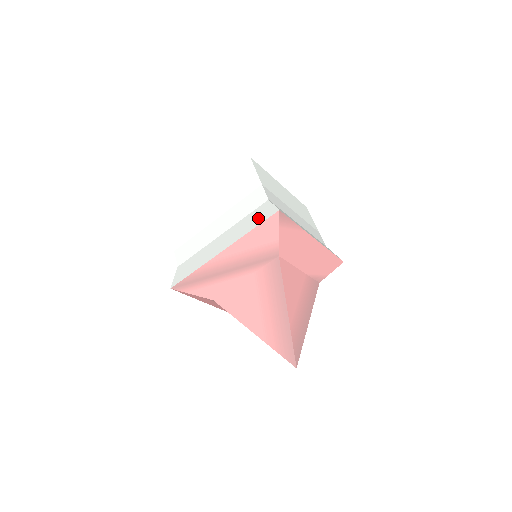
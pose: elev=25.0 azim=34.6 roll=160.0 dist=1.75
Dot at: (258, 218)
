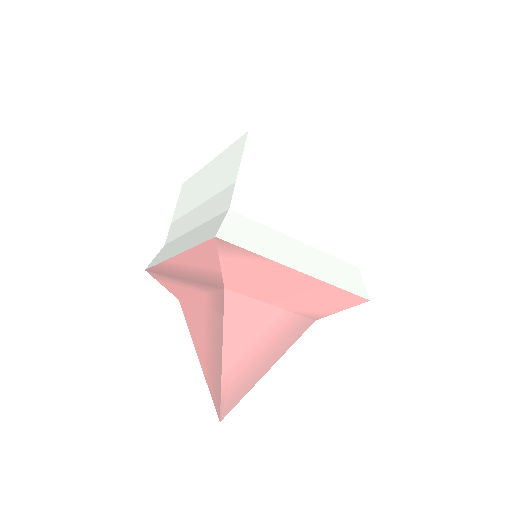
Dot at: (206, 233)
